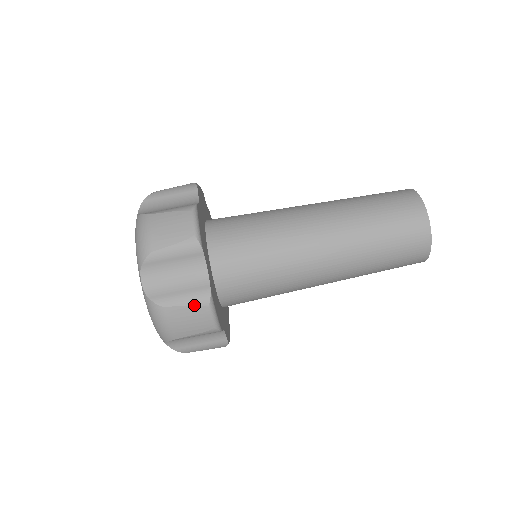
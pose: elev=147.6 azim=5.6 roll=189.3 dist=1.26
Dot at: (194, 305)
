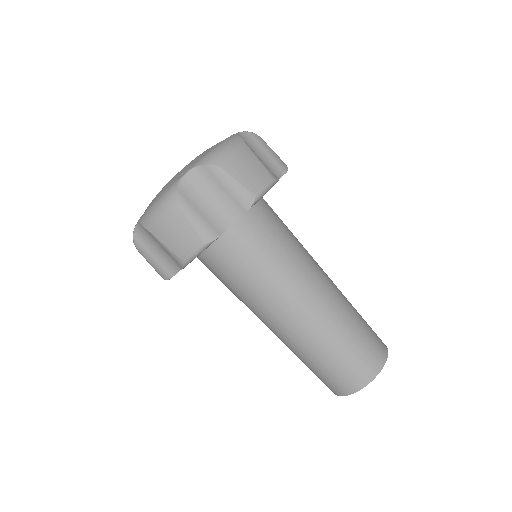
Dot at: (265, 168)
